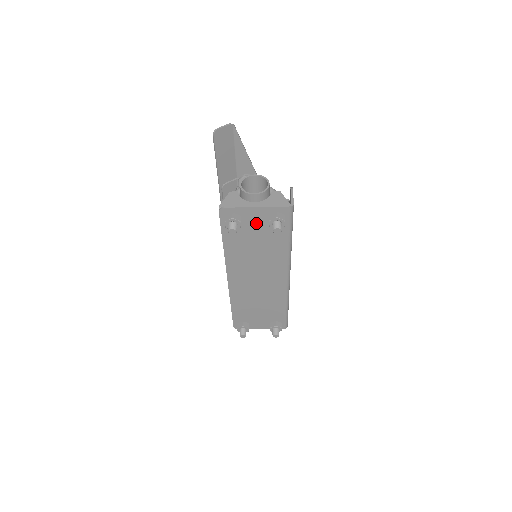
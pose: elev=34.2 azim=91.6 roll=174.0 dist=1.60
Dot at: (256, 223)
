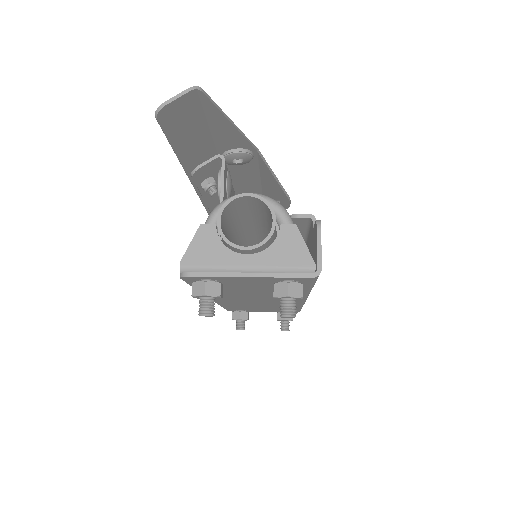
Dot at: (250, 283)
